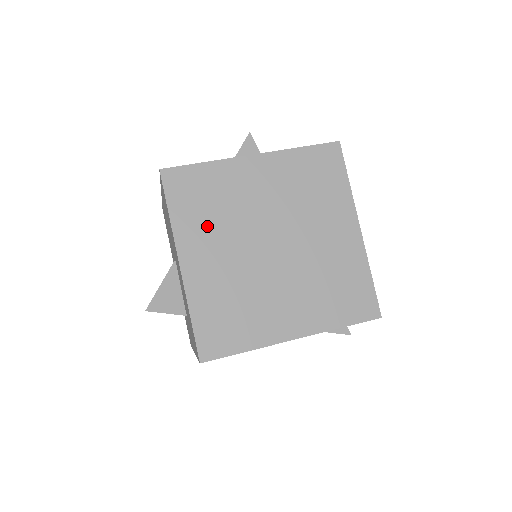
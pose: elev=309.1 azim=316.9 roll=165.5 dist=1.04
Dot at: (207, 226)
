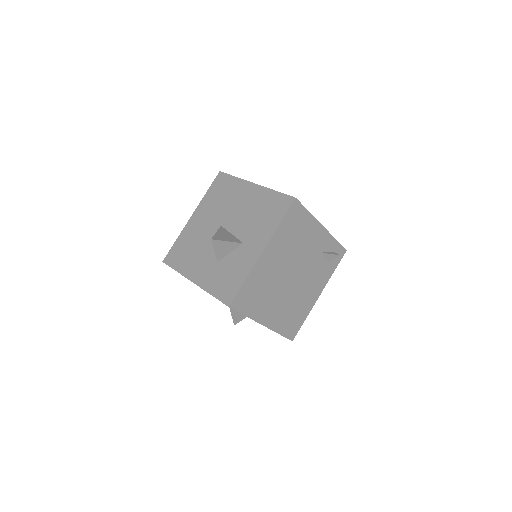
Dot at: occluded
